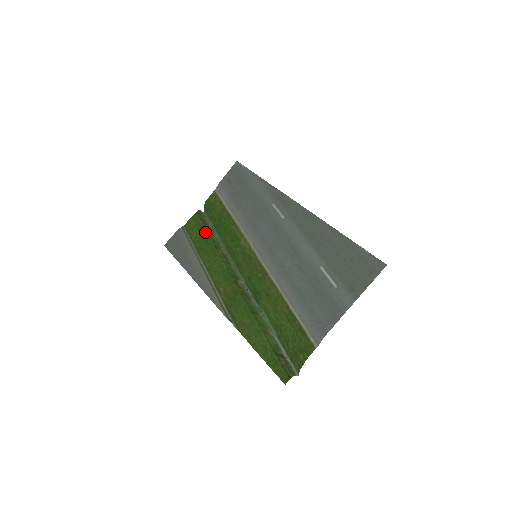
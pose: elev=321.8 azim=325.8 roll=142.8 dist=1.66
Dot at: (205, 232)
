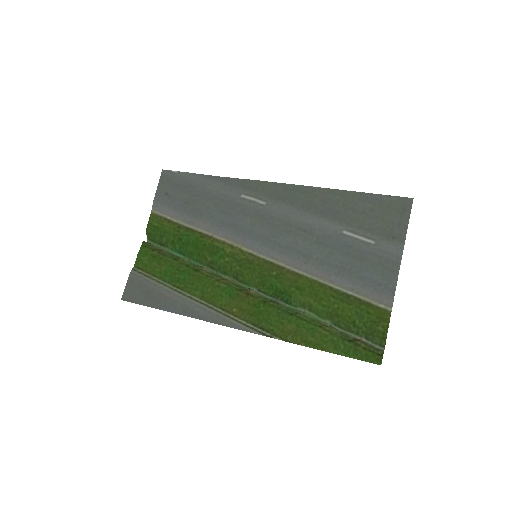
Dot at: (169, 261)
